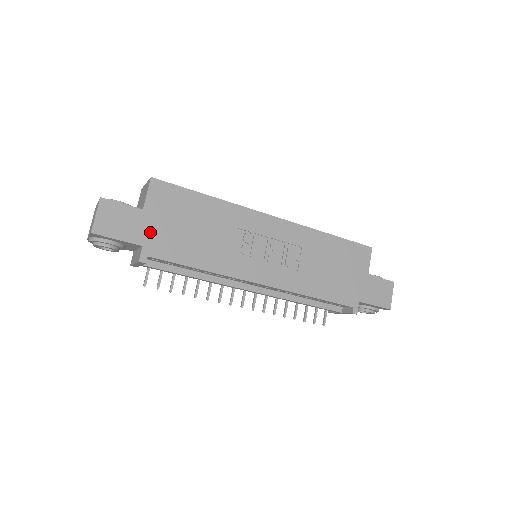
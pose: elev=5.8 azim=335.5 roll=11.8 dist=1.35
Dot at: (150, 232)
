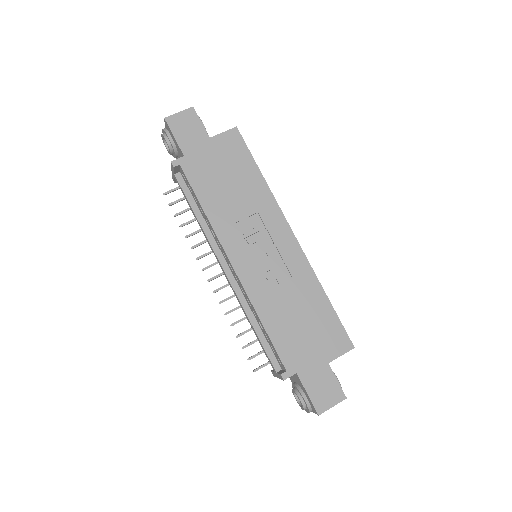
Dot at: (198, 154)
